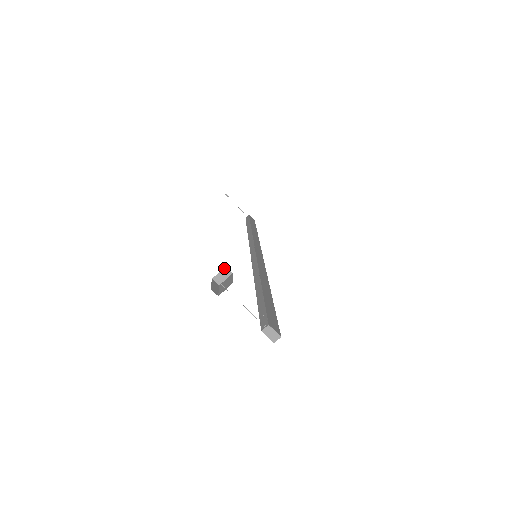
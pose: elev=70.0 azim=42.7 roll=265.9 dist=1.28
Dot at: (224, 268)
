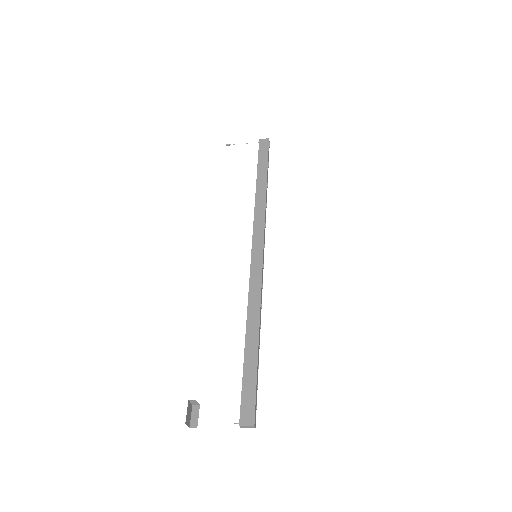
Dot at: (189, 401)
